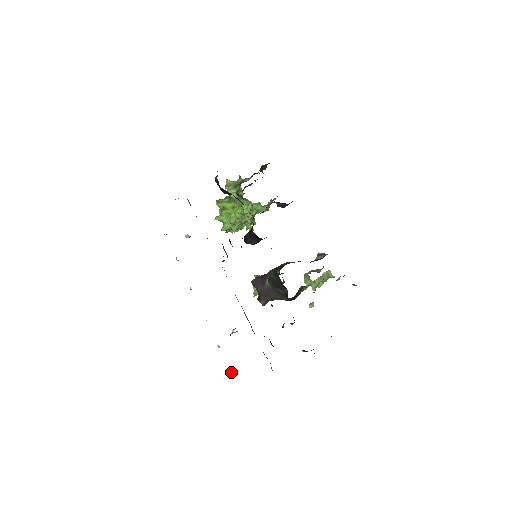
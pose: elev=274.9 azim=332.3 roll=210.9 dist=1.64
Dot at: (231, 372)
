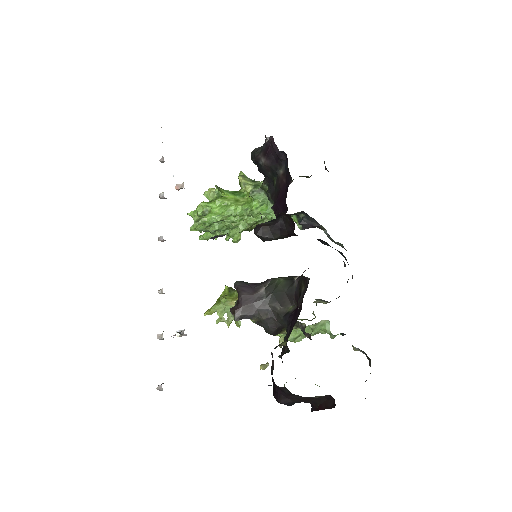
Dot at: occluded
